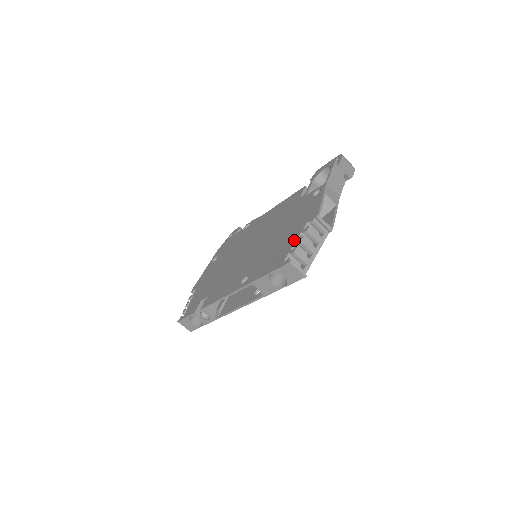
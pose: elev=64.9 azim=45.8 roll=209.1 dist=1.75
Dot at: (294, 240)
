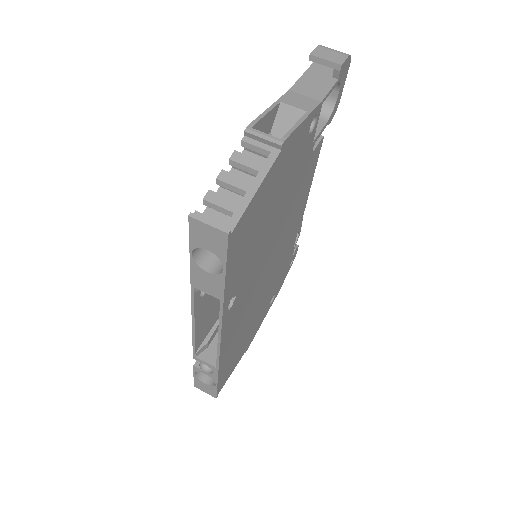
Dot at: occluded
